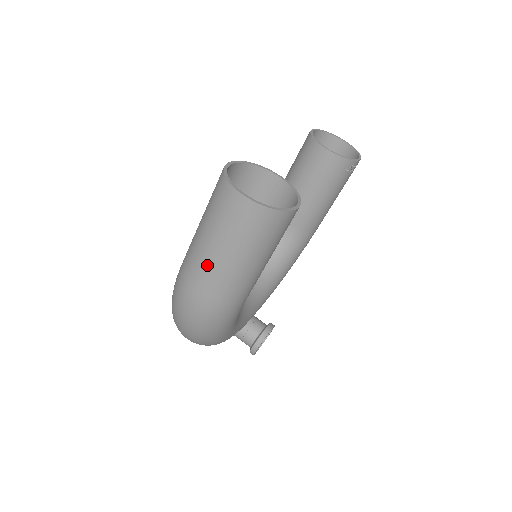
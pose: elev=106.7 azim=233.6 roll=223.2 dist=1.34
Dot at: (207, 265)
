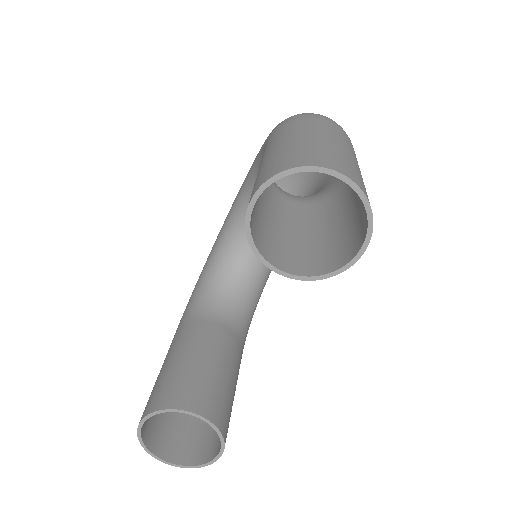
Dot at: occluded
